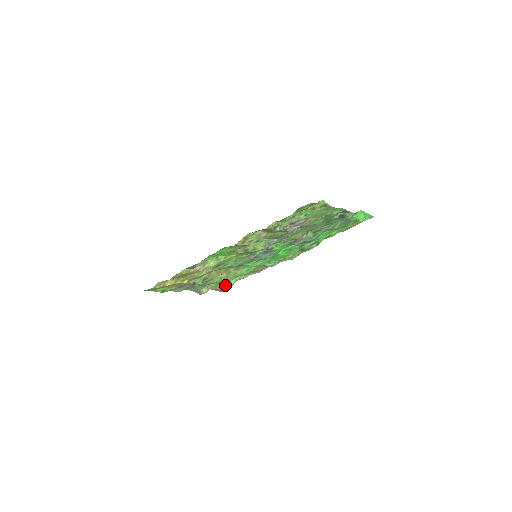
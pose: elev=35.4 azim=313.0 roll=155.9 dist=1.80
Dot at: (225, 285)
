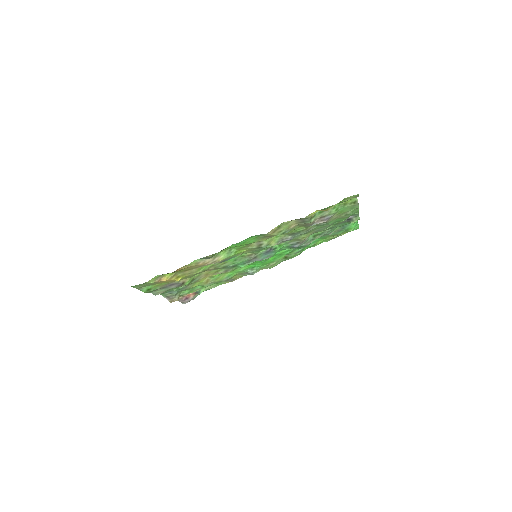
Dot at: (192, 295)
